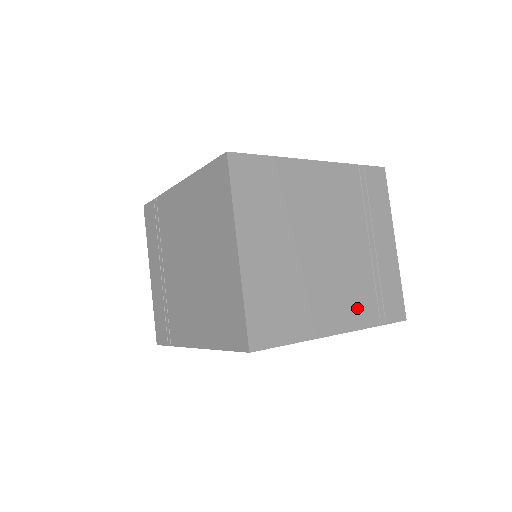
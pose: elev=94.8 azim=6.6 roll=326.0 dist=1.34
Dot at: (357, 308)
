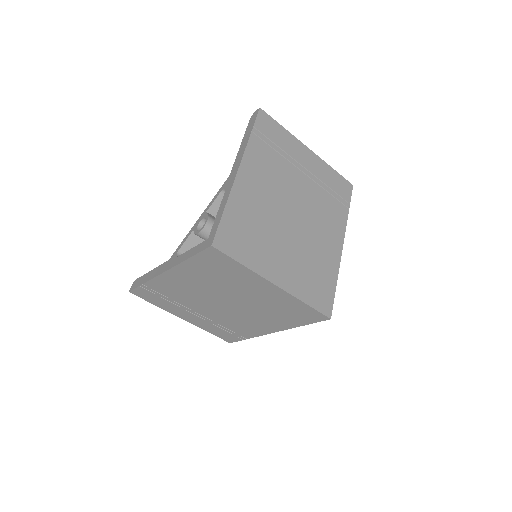
Dot at: (335, 219)
